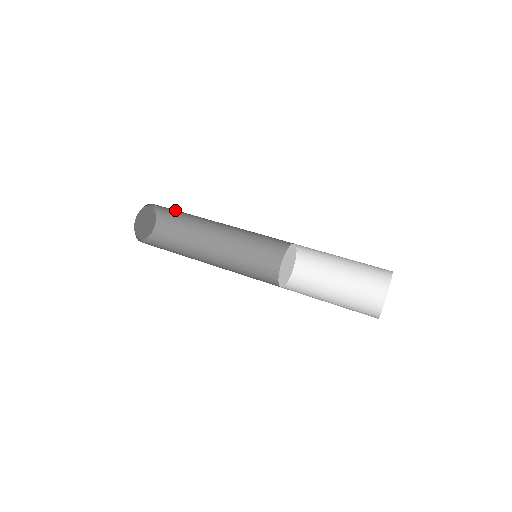
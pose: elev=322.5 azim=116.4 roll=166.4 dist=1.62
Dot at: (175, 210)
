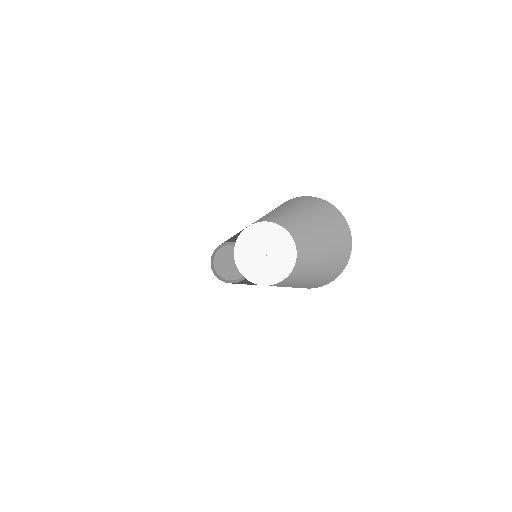
Dot at: occluded
